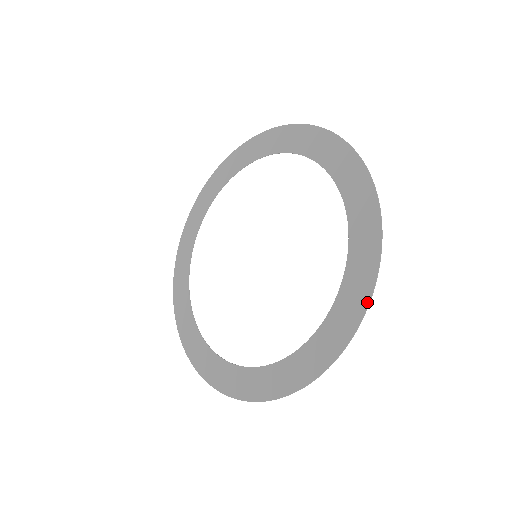
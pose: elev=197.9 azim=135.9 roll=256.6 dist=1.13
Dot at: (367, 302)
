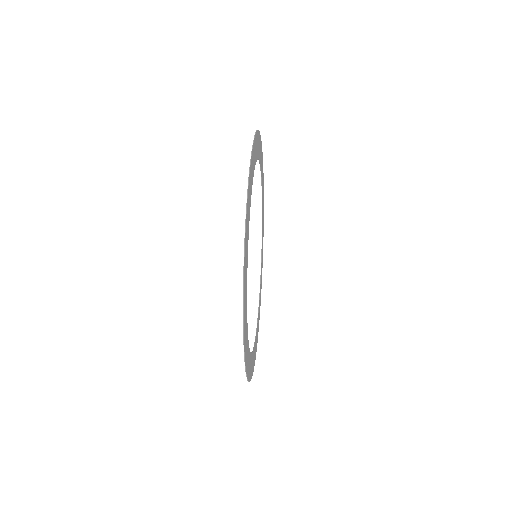
Dot at: (245, 367)
